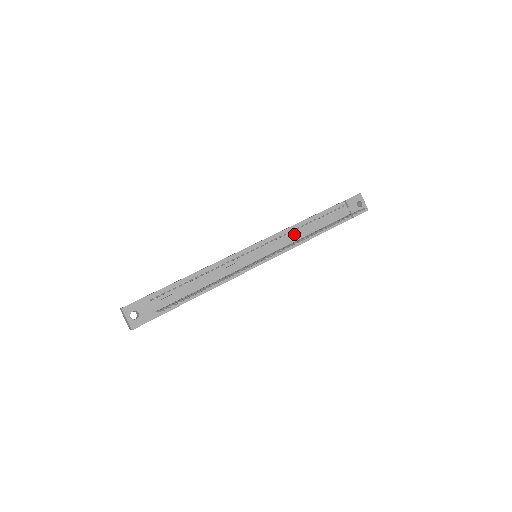
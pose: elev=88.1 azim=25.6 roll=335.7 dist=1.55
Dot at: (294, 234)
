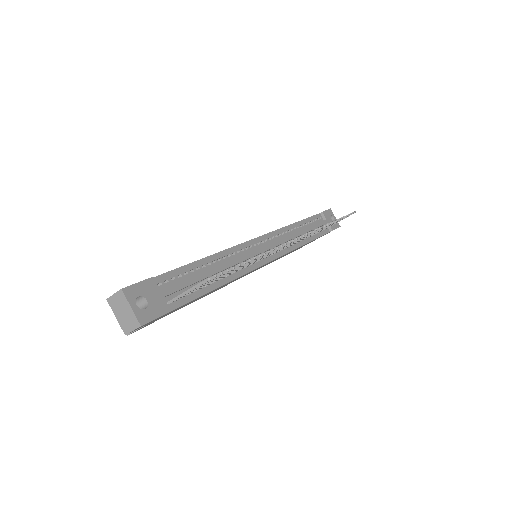
Dot at: (292, 234)
